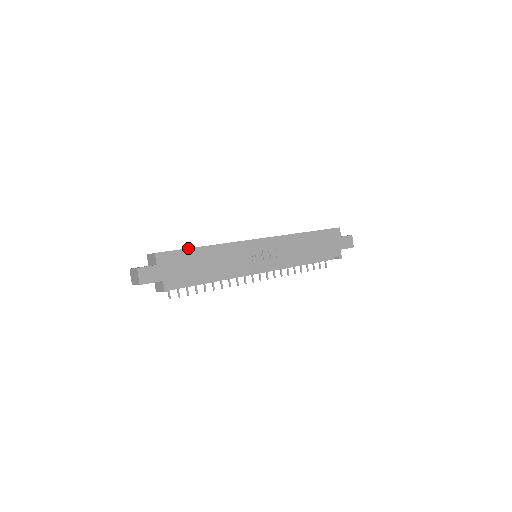
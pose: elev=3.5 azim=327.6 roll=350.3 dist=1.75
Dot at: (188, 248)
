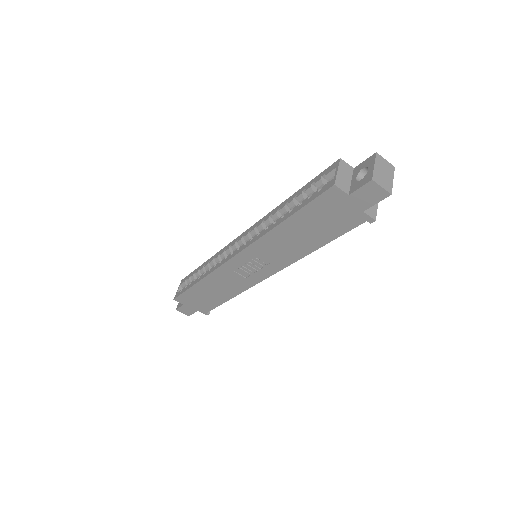
Dot at: (188, 289)
